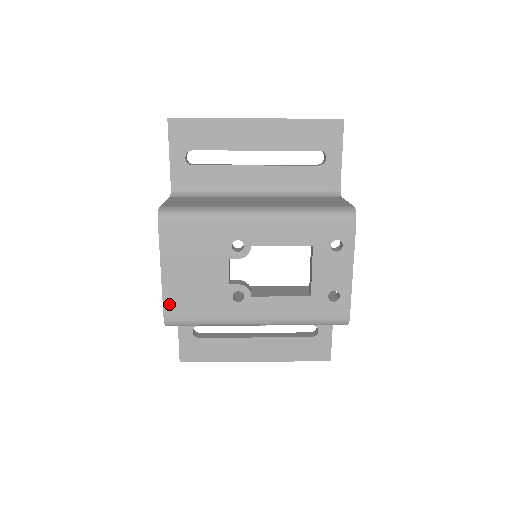
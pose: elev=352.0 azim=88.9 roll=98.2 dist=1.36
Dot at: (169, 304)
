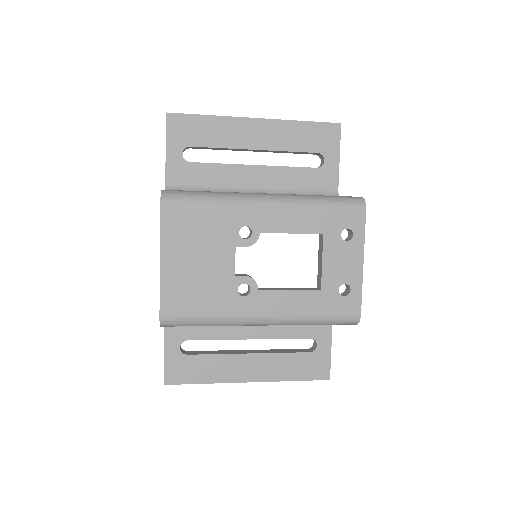
Dot at: (167, 298)
